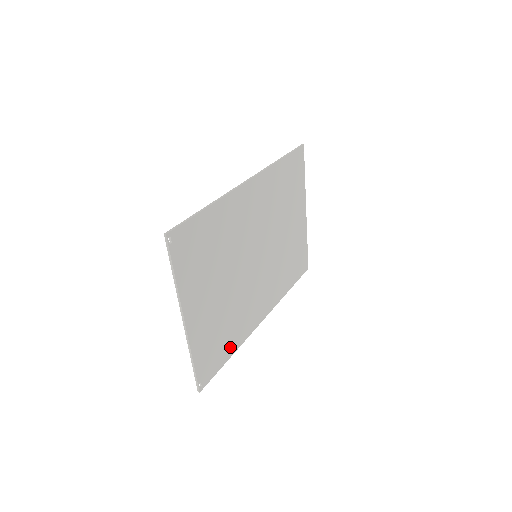
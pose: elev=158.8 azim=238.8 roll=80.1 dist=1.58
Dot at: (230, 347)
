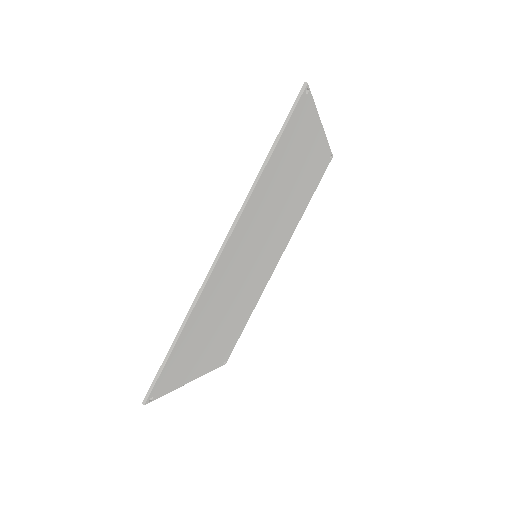
Dot at: (246, 318)
